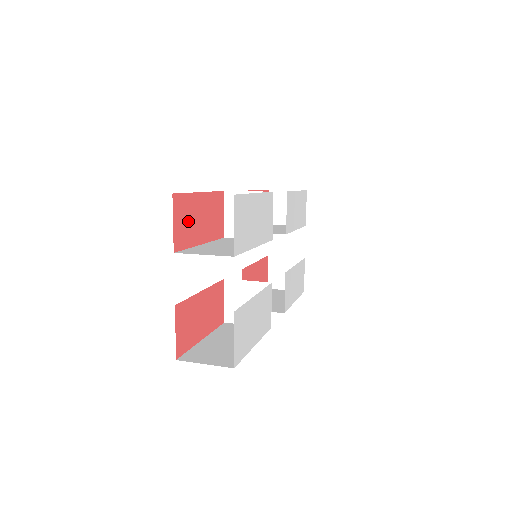
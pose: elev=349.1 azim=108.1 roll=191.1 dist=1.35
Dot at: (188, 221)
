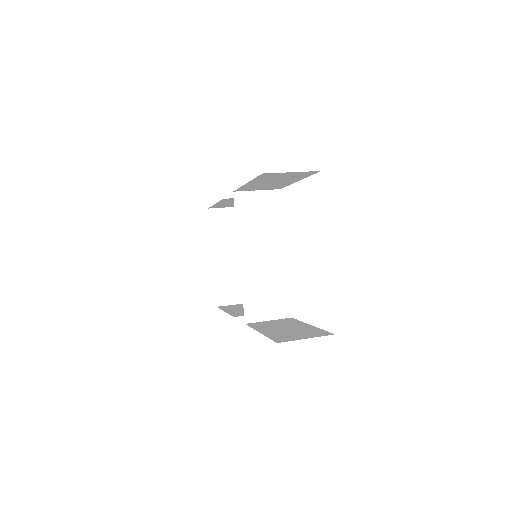
Dot at: occluded
